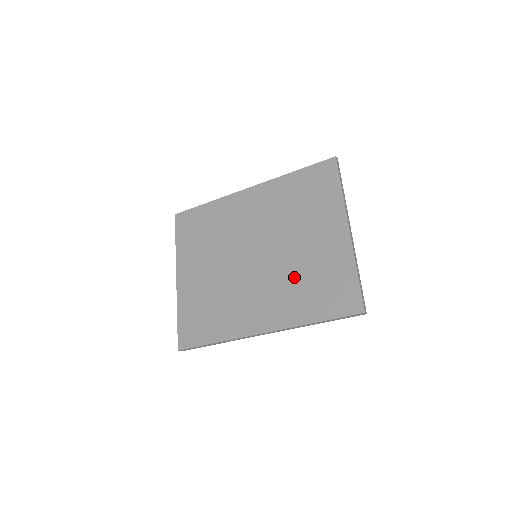
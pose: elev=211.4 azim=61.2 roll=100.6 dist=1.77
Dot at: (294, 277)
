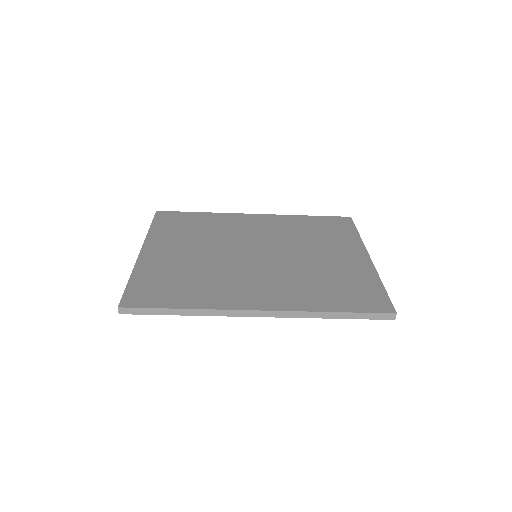
Dot at: (306, 275)
